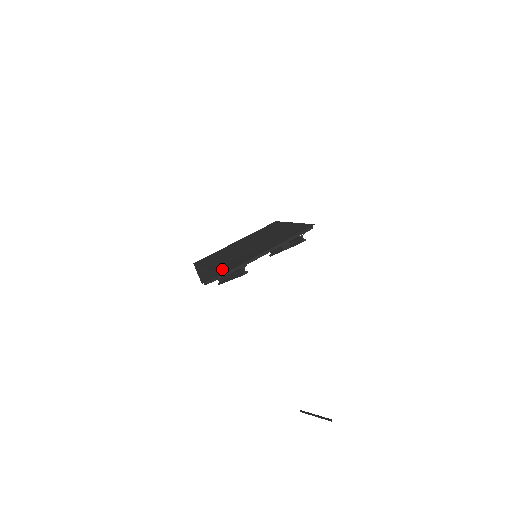
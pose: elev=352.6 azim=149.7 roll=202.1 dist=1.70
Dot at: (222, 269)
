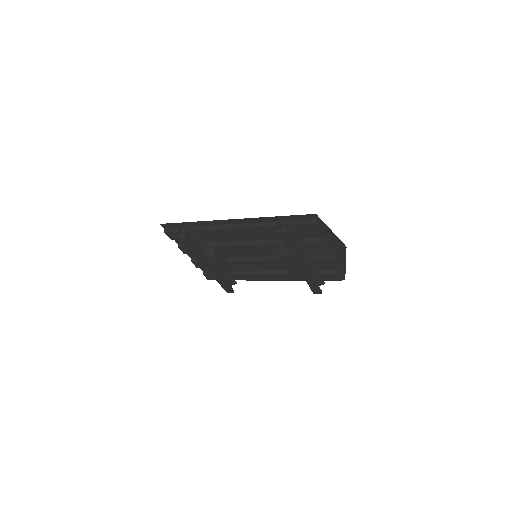
Dot at: occluded
